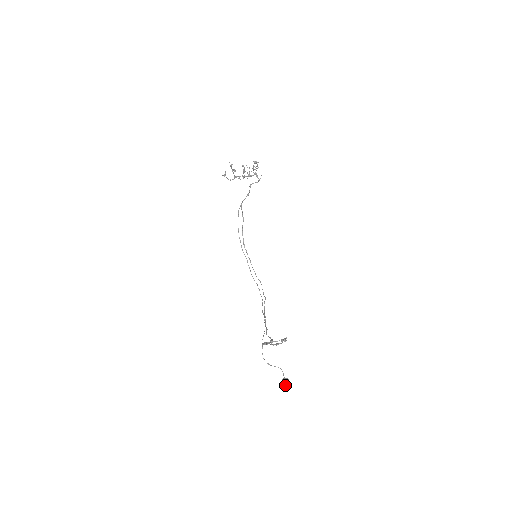
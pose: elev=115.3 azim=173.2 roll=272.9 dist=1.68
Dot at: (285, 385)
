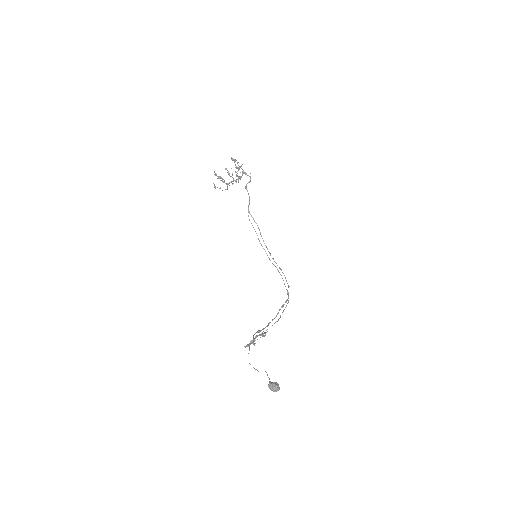
Dot at: (273, 391)
